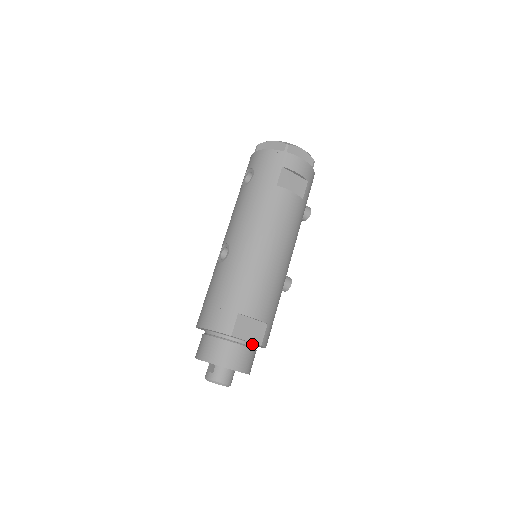
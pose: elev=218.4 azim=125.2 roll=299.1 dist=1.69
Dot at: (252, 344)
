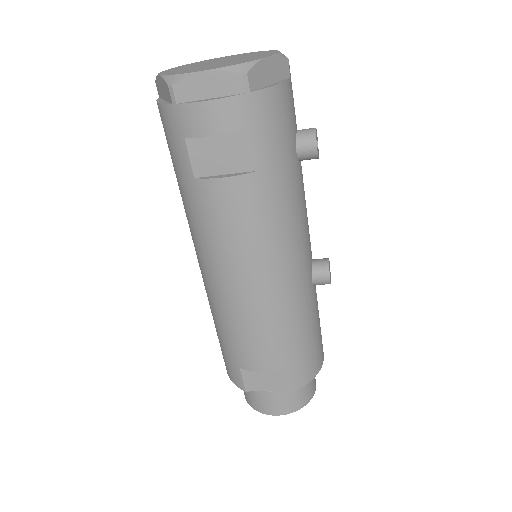
Dot at: occluded
